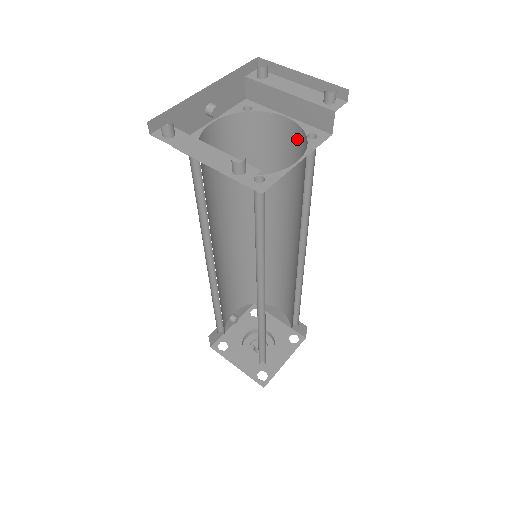
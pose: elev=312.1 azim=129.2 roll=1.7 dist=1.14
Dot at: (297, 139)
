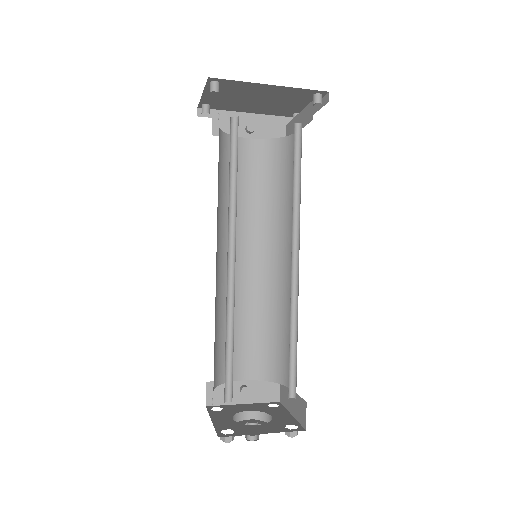
Dot at: occluded
